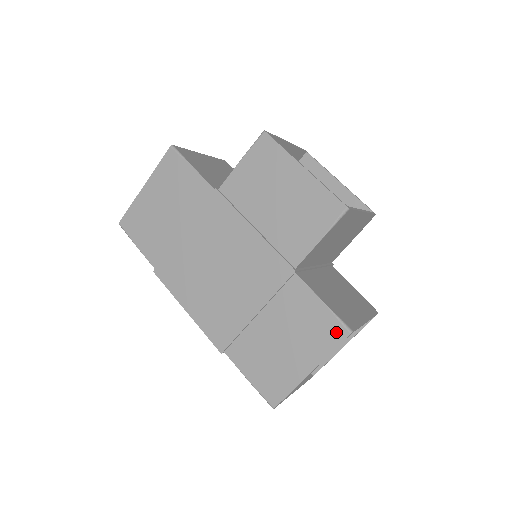
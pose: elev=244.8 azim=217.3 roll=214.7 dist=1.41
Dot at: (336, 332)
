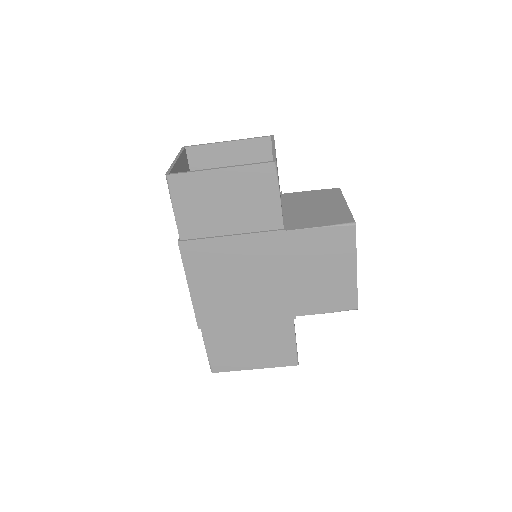
Dot at: (289, 360)
